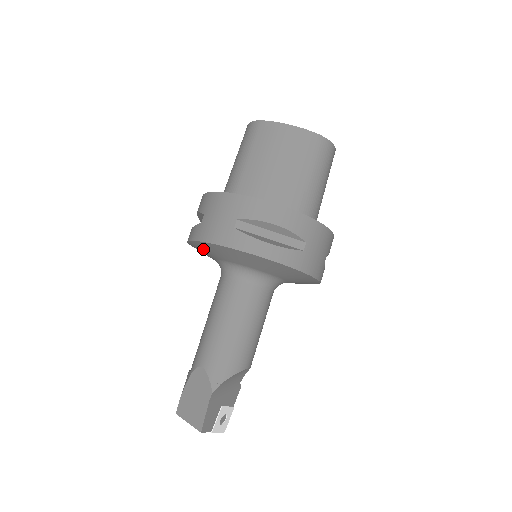
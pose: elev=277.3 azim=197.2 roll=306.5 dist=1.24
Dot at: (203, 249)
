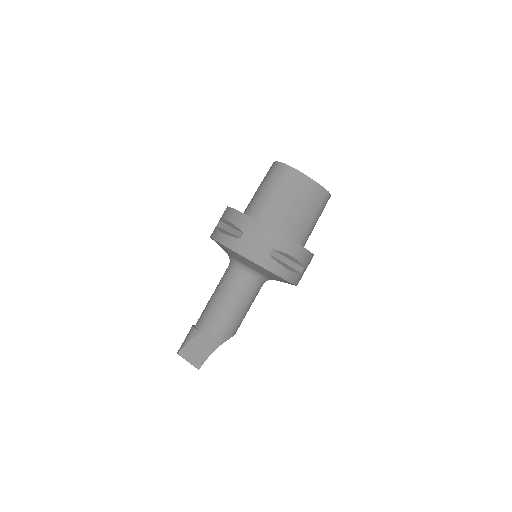
Dot at: (232, 253)
